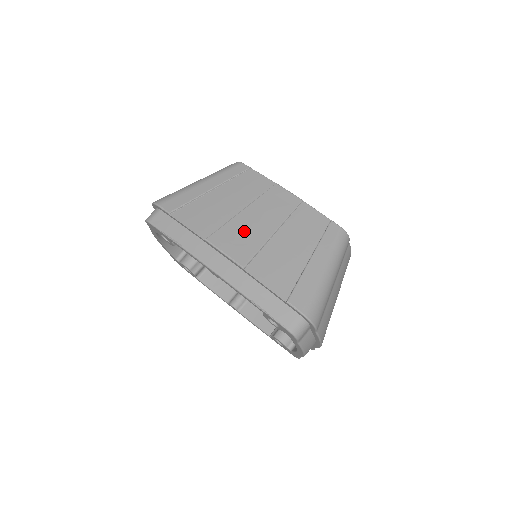
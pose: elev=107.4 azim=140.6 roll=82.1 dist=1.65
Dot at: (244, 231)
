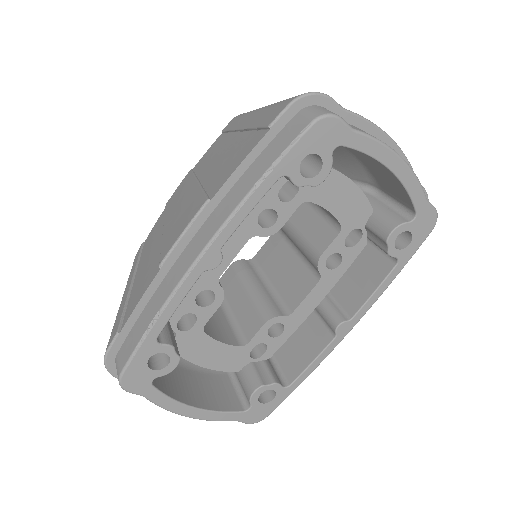
Dot at: (178, 218)
